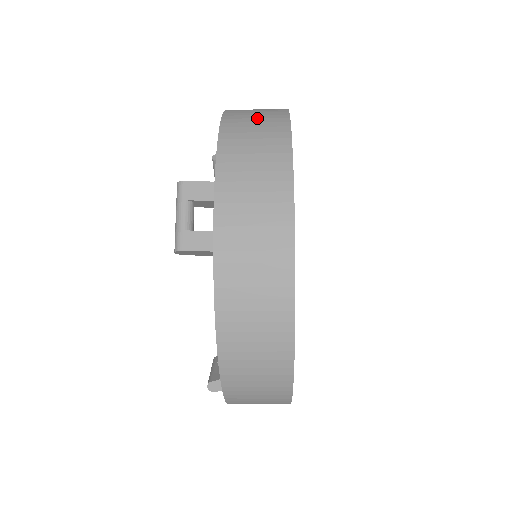
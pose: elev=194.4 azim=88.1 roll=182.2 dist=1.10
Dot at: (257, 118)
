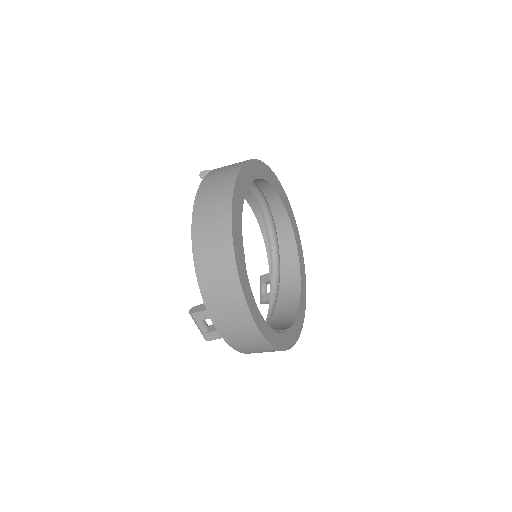
Dot at: (213, 248)
